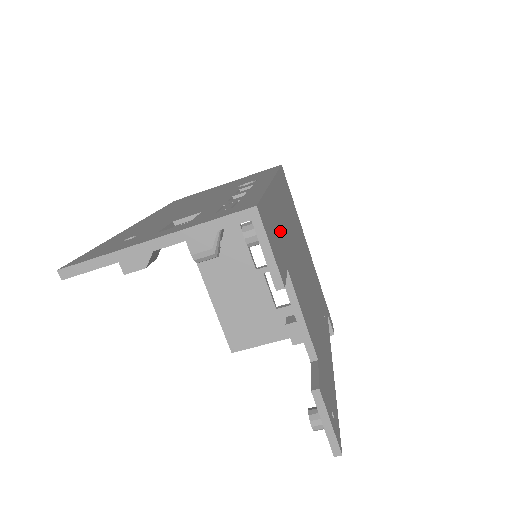
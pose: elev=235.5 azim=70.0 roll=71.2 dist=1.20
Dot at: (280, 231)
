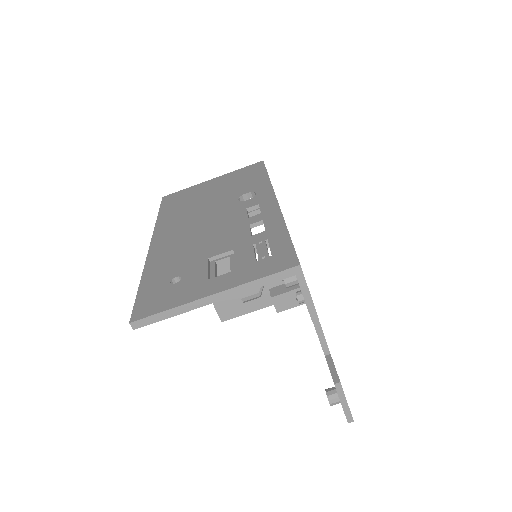
Dot at: occluded
